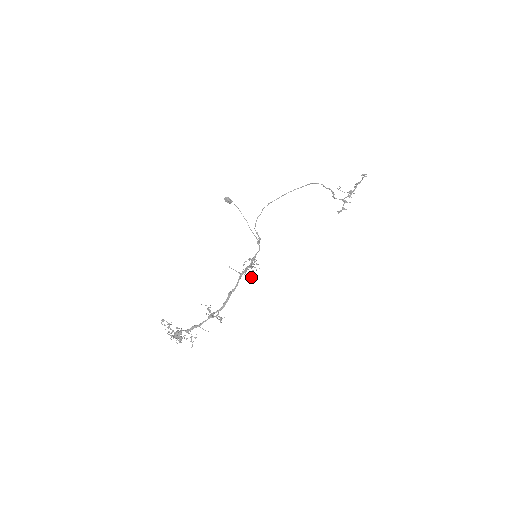
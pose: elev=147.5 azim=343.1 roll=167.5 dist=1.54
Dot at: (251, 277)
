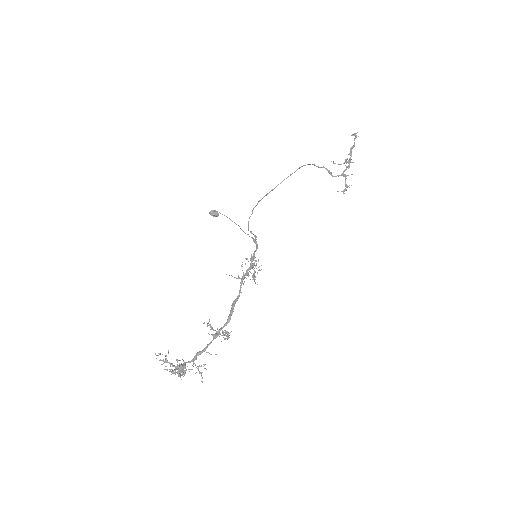
Dot at: (254, 277)
